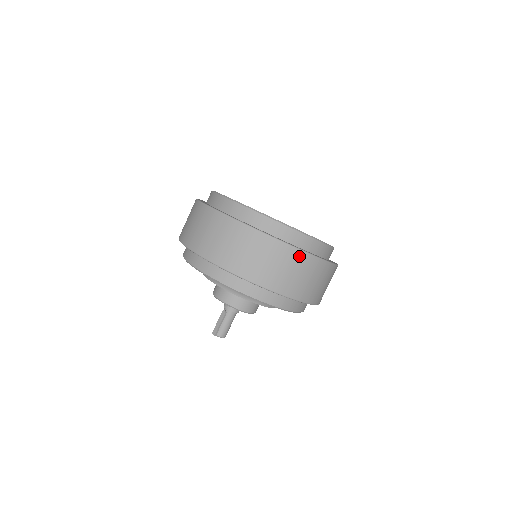
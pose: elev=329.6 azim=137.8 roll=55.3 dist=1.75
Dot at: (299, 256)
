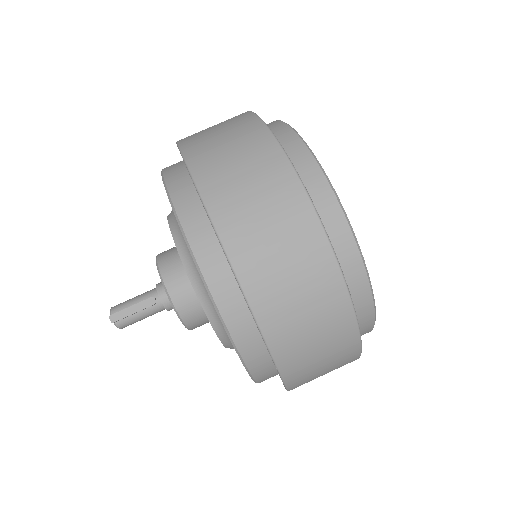
Dot at: (352, 357)
